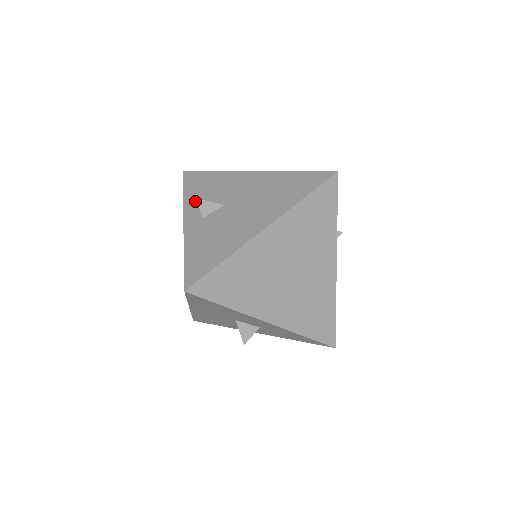
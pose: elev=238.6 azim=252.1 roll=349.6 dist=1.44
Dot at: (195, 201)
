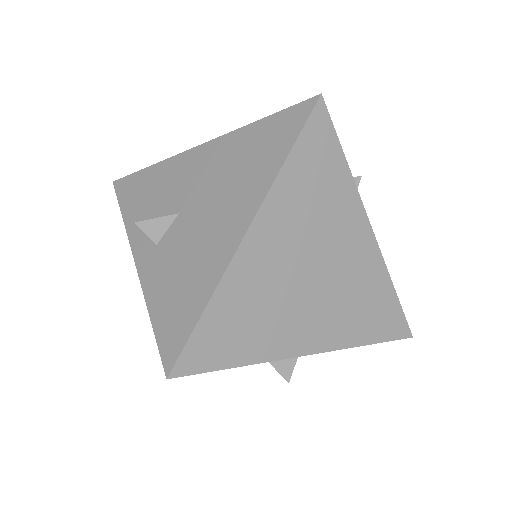
Dot at: occluded
